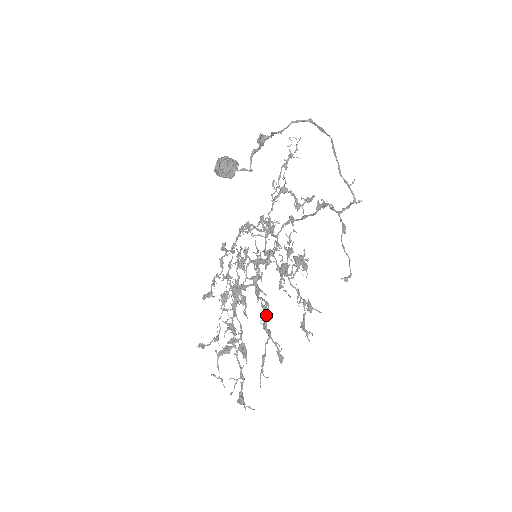
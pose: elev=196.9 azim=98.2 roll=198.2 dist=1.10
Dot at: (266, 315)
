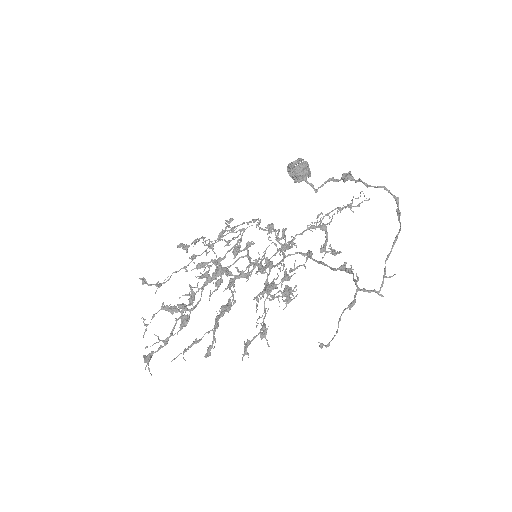
Dot at: (226, 310)
